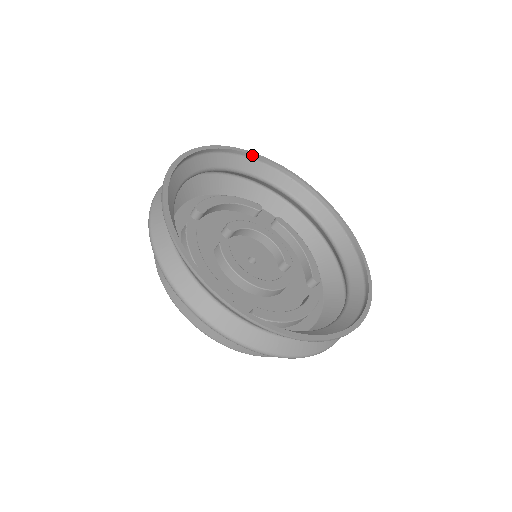
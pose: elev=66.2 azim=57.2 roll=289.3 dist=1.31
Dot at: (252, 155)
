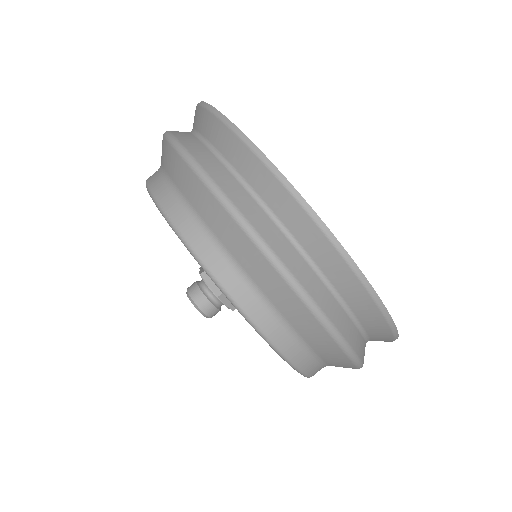
Dot at: occluded
